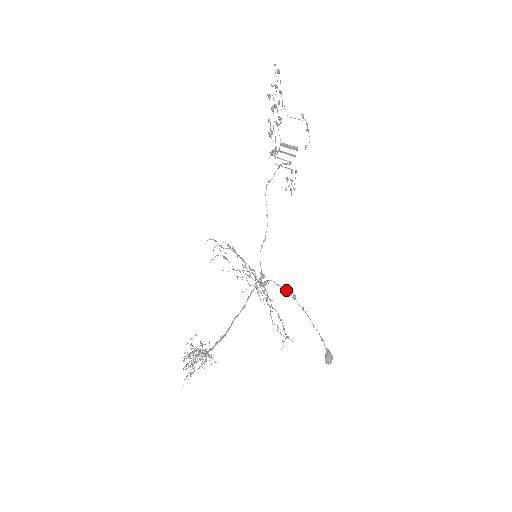
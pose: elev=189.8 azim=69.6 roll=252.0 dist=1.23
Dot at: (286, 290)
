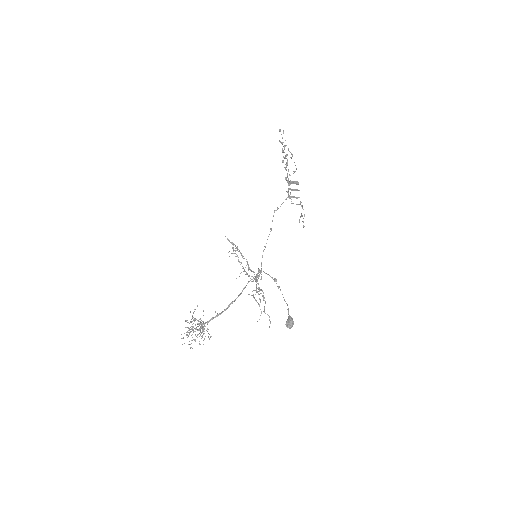
Dot at: (271, 277)
